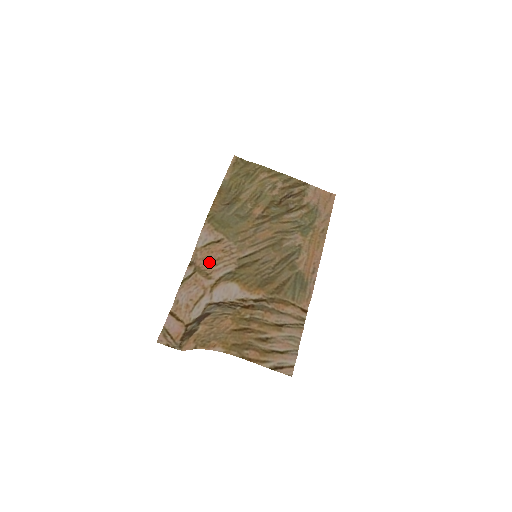
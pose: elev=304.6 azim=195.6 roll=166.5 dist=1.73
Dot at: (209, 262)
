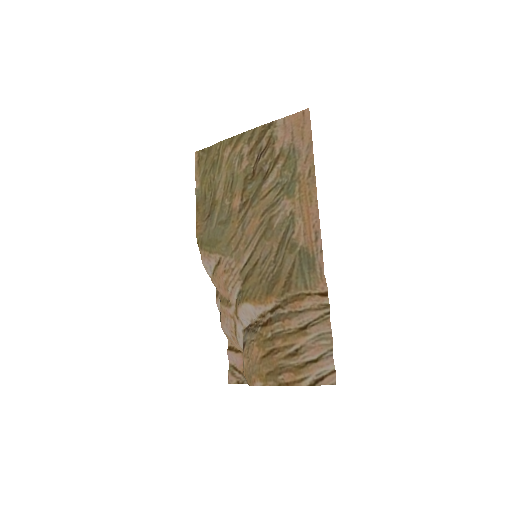
Dot at: (223, 289)
